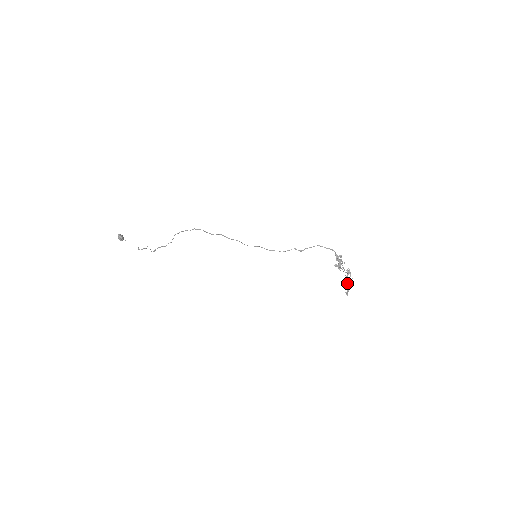
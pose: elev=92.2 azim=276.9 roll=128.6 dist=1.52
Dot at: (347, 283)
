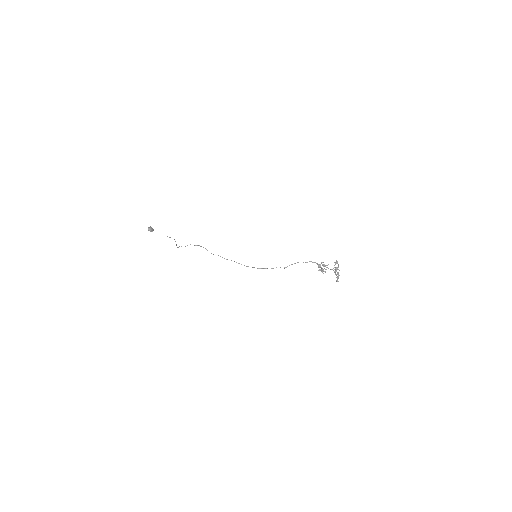
Dot at: occluded
